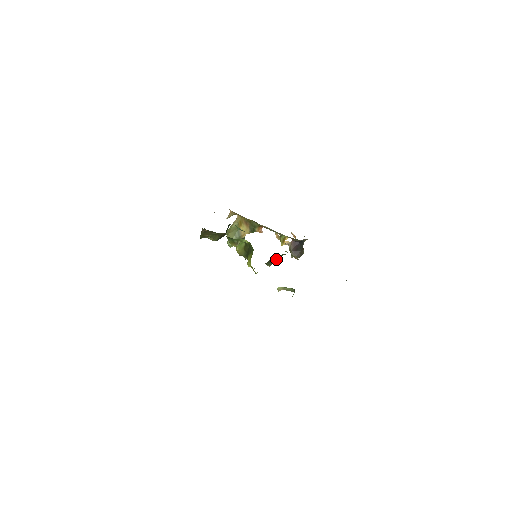
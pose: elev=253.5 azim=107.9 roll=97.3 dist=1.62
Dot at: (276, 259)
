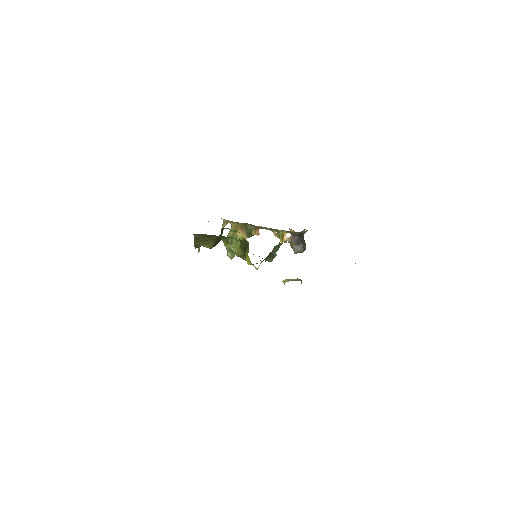
Dot at: (275, 250)
